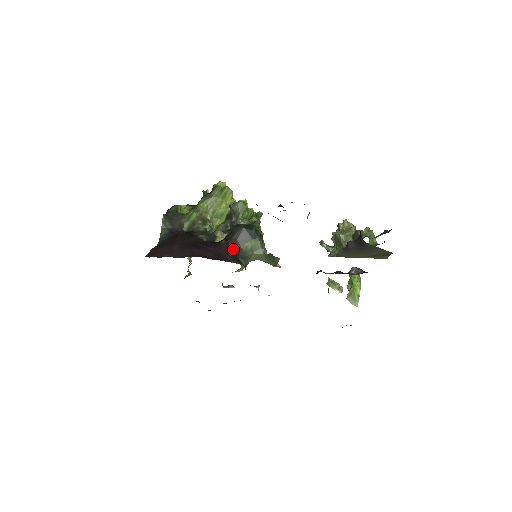
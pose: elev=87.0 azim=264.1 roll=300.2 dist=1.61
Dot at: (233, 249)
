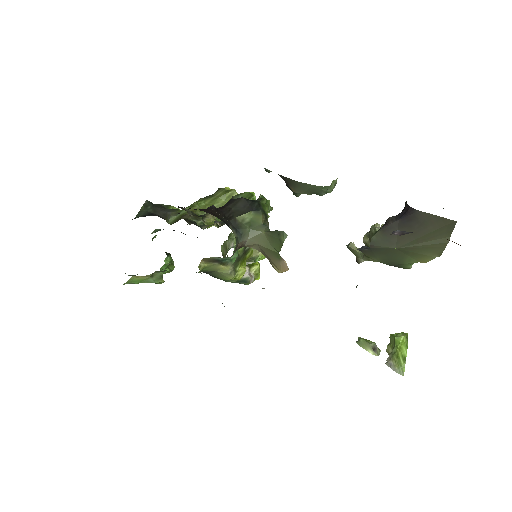
Dot at: (224, 216)
